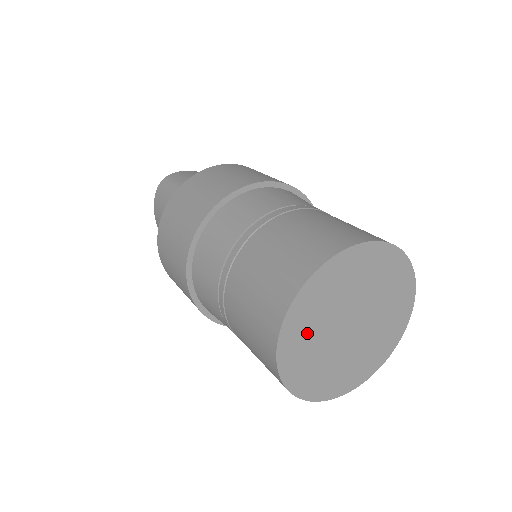
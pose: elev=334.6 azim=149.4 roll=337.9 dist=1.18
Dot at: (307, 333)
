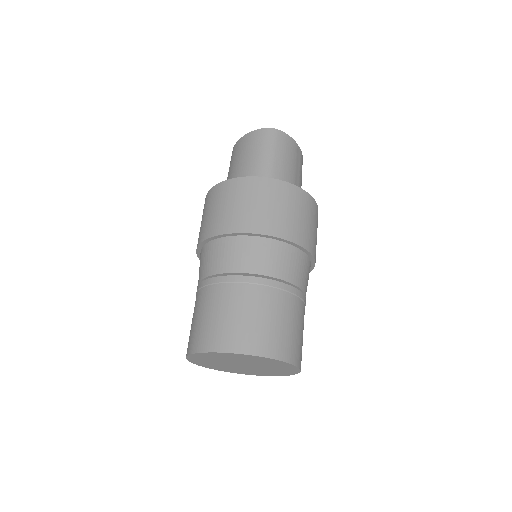
Dot at: (219, 357)
